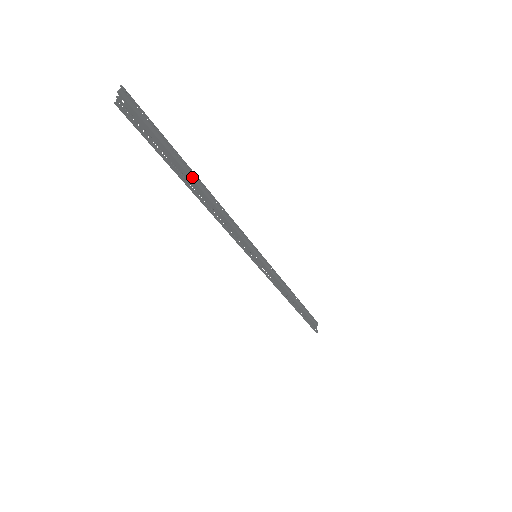
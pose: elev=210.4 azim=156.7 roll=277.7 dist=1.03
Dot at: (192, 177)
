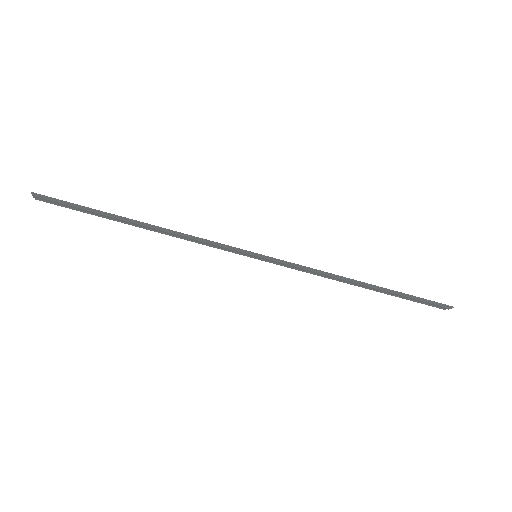
Dot at: (129, 223)
